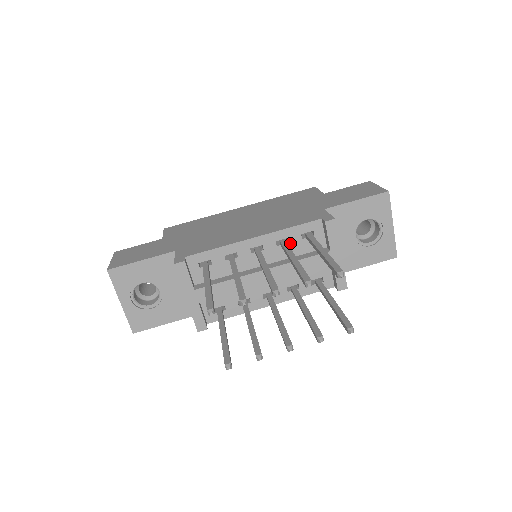
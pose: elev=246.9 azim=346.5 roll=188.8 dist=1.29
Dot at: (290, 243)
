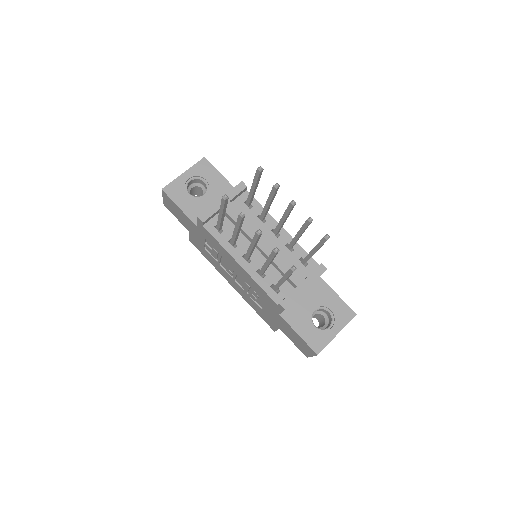
Dot at: (292, 253)
